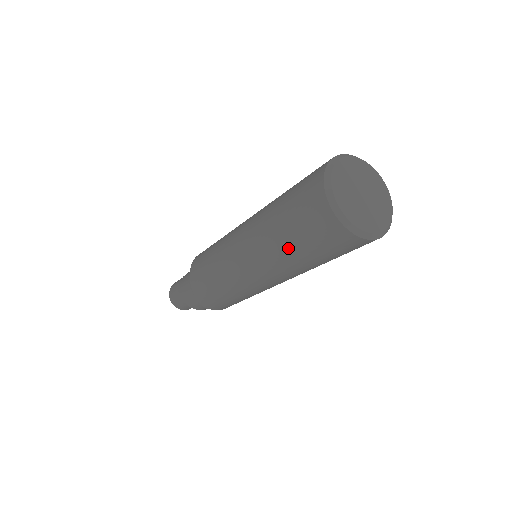
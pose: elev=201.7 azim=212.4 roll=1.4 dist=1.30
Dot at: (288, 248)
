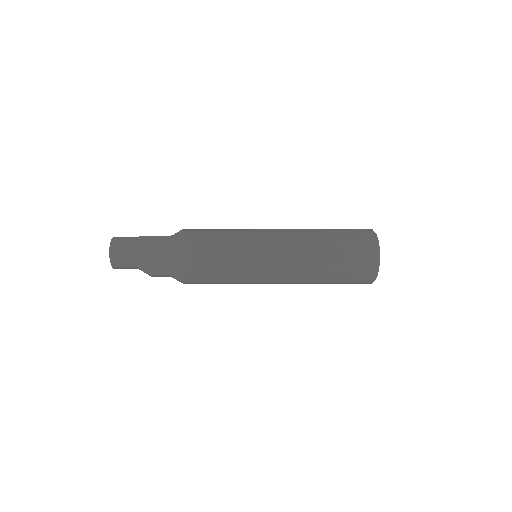
Dot at: (326, 275)
